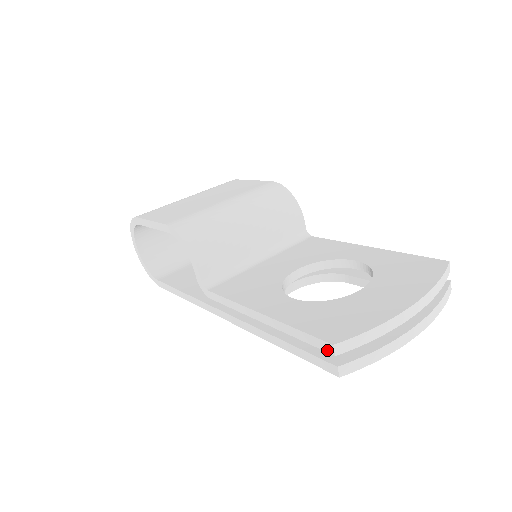
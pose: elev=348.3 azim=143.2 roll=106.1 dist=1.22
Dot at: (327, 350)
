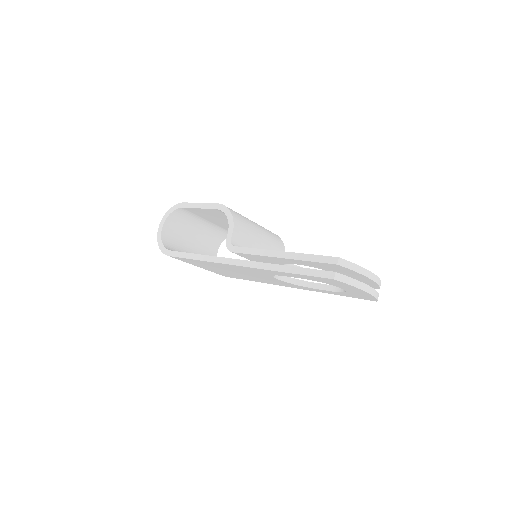
Dot at: (332, 262)
